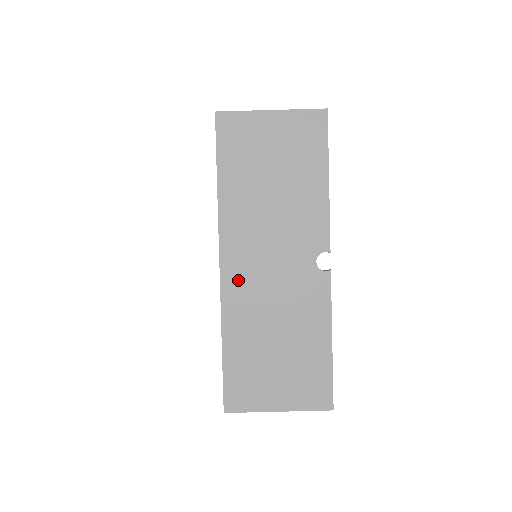
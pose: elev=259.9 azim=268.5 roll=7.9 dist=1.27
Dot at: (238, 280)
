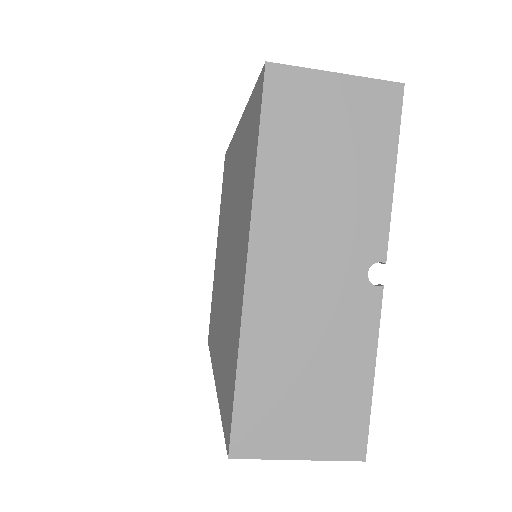
Dot at: (268, 286)
